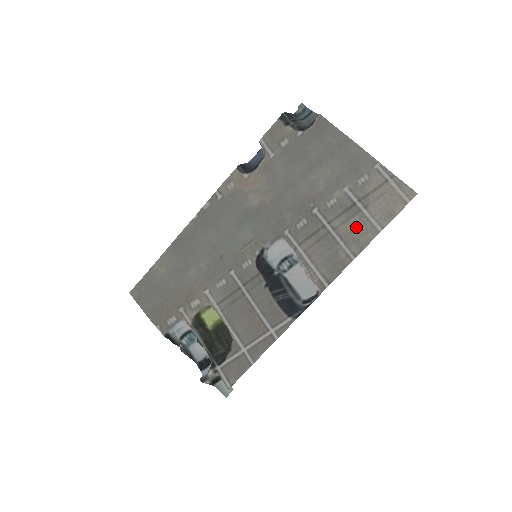
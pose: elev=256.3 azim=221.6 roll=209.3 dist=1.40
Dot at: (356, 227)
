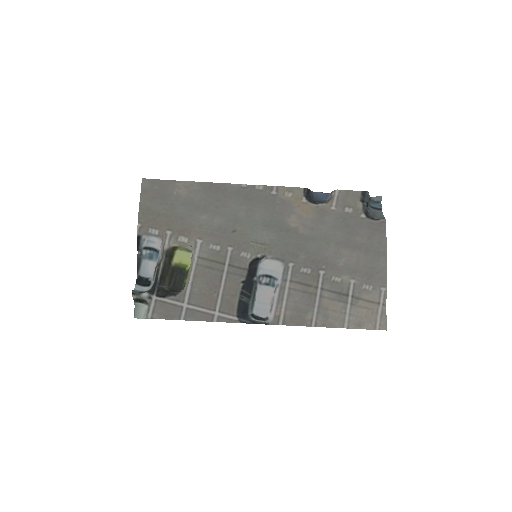
Dot at: (334, 310)
